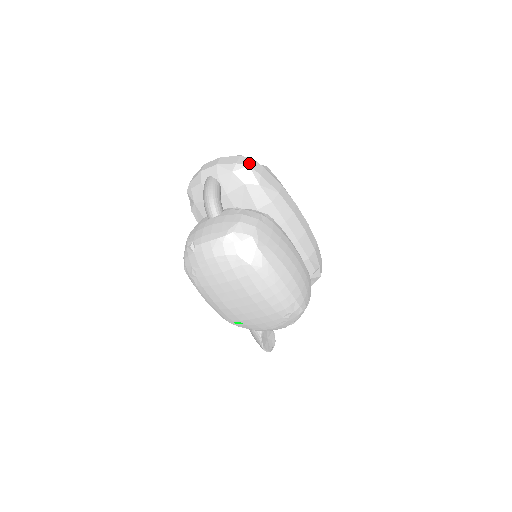
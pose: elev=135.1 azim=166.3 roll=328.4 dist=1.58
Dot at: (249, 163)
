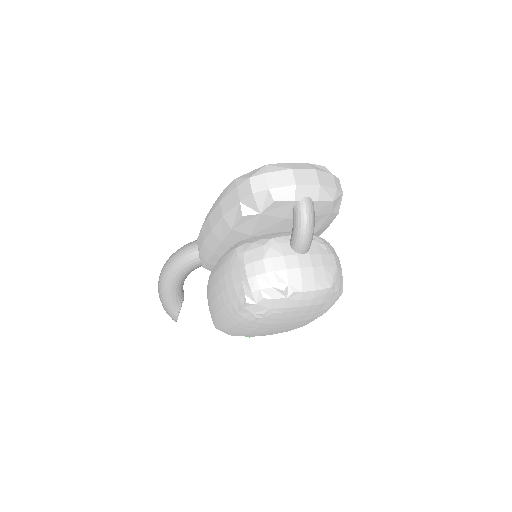
Dot at: occluded
